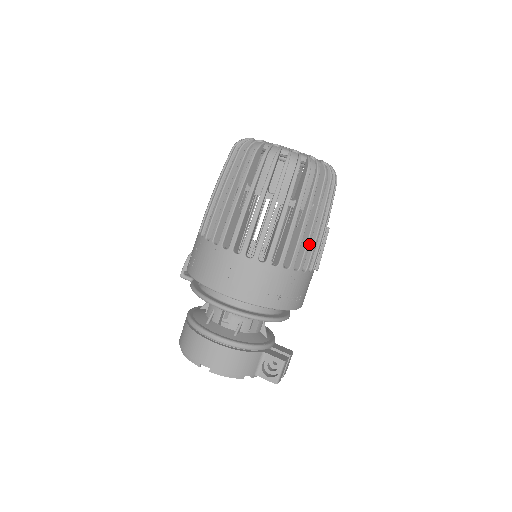
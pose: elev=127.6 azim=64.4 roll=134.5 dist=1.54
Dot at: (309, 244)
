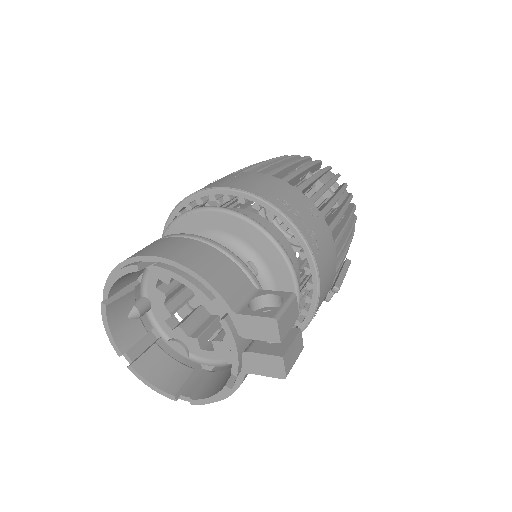
Dot at: (332, 204)
